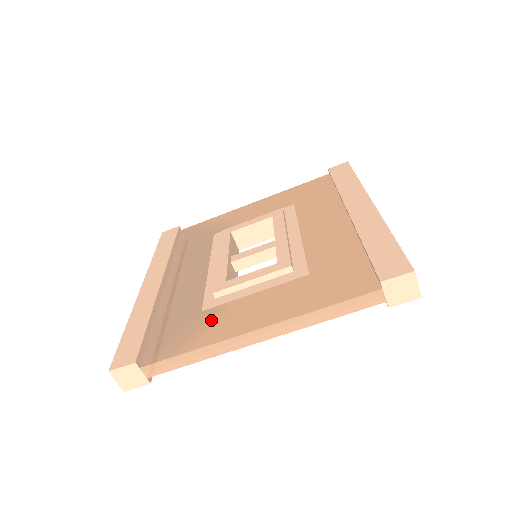
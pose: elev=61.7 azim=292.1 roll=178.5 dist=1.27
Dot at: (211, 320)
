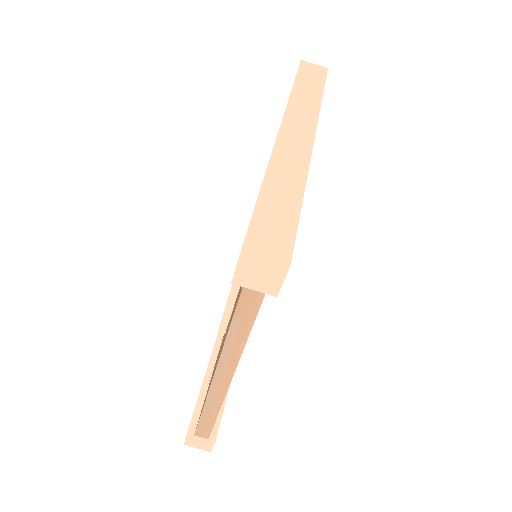
Dot at: occluded
